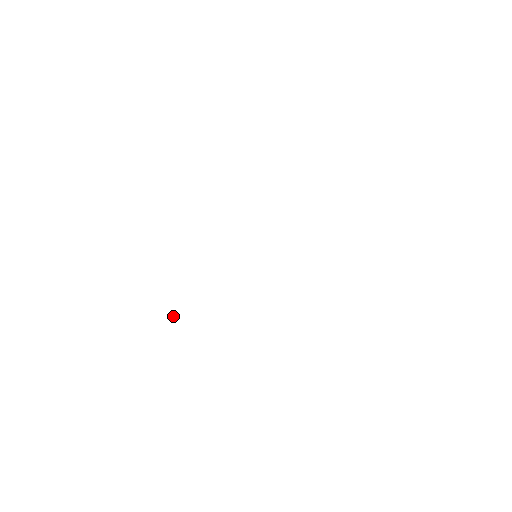
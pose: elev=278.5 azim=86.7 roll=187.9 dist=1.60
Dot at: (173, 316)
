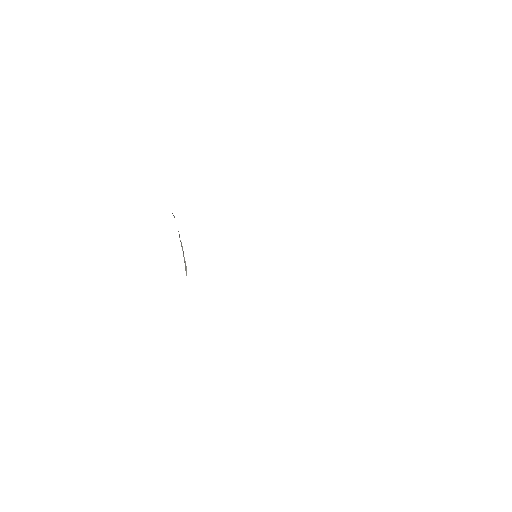
Dot at: (185, 267)
